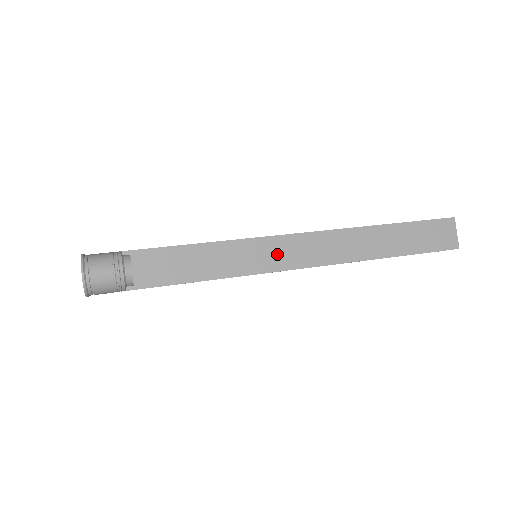
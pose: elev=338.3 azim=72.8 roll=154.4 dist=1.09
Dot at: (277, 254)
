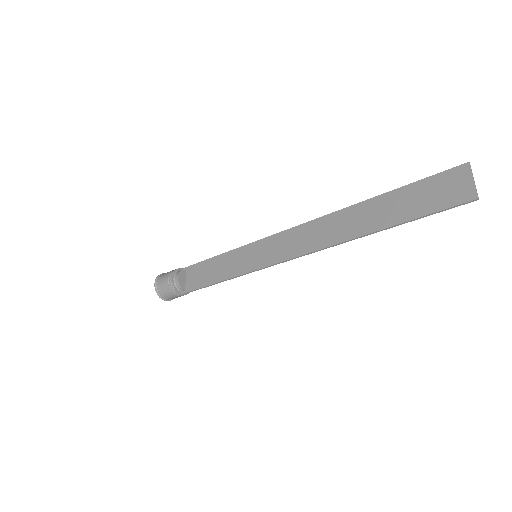
Dot at: (270, 251)
